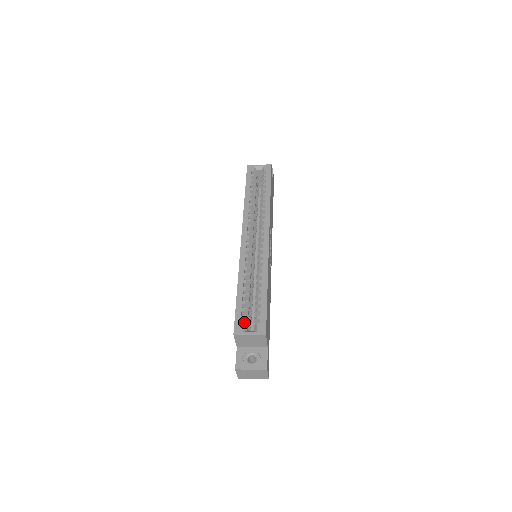
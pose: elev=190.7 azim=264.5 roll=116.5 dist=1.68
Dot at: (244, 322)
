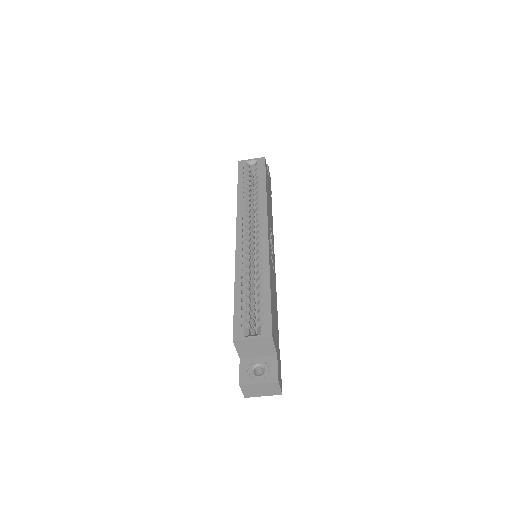
Dot at: (245, 326)
